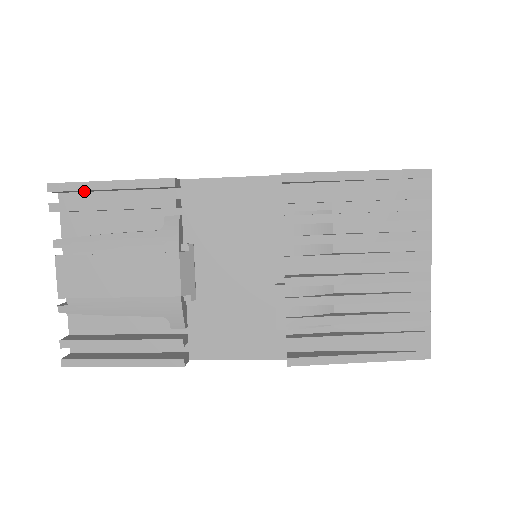
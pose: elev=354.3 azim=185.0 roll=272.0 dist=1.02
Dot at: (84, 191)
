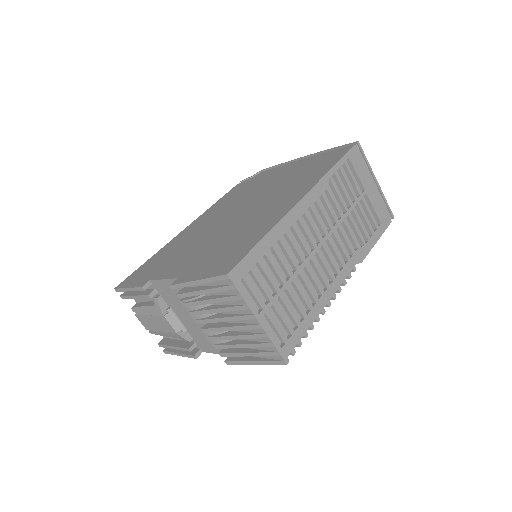
Dot at: occluded
